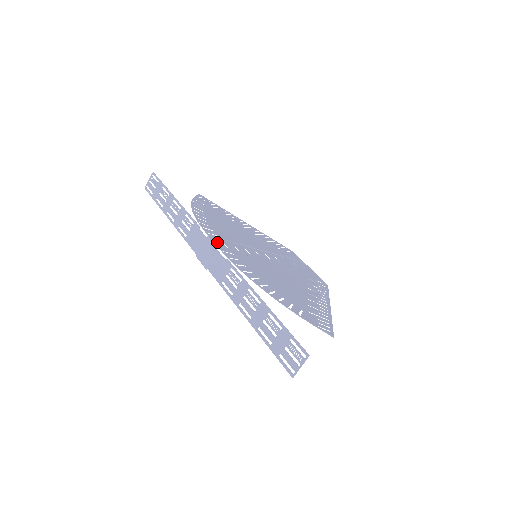
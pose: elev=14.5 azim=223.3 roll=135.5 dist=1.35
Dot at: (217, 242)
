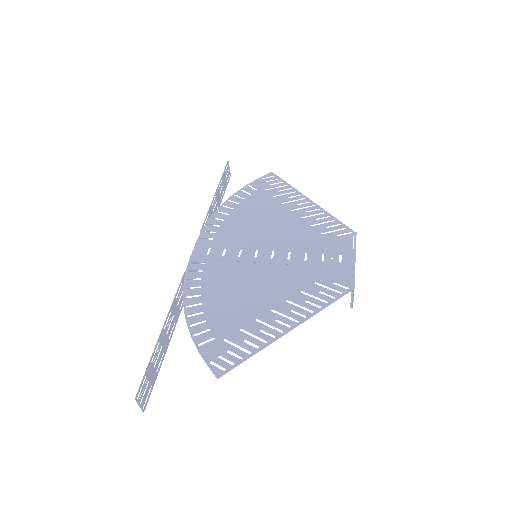
Dot at: (199, 249)
